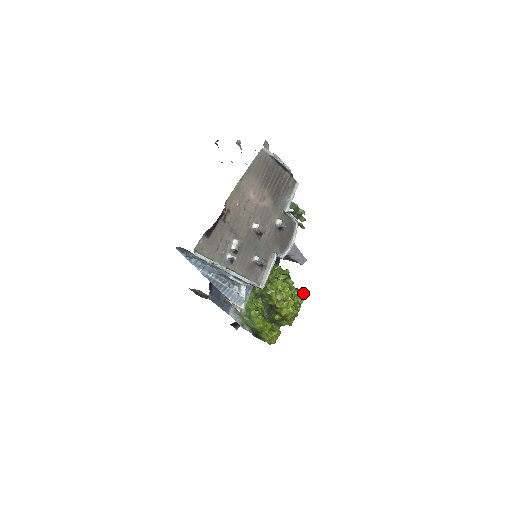
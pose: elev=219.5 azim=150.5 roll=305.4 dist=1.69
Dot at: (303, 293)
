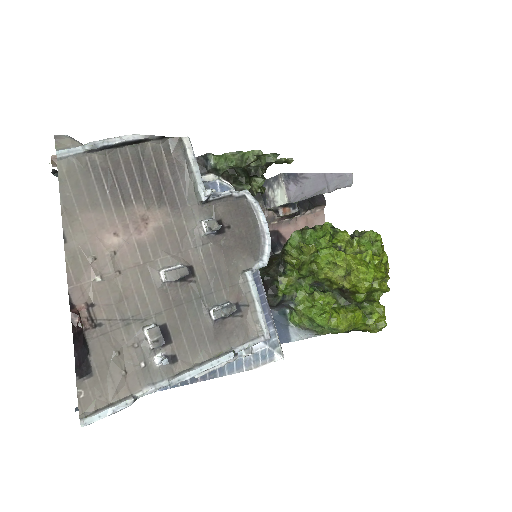
Dot at: (373, 235)
